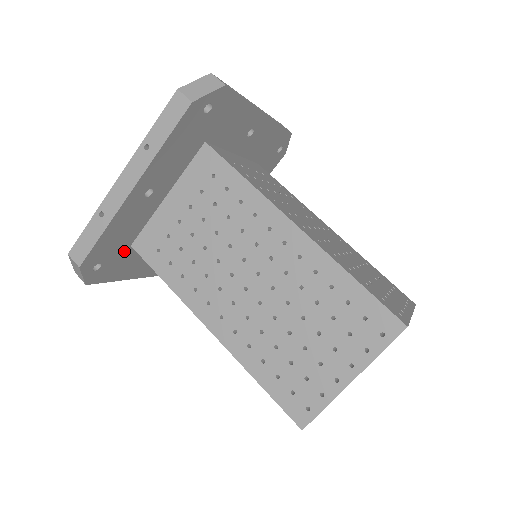
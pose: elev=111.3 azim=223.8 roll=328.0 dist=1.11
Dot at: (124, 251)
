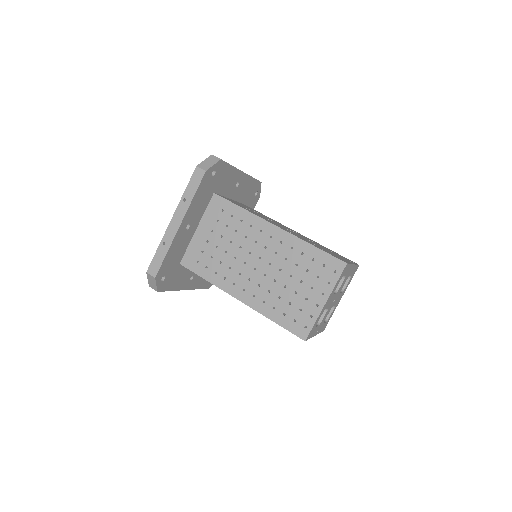
Dot at: (176, 268)
